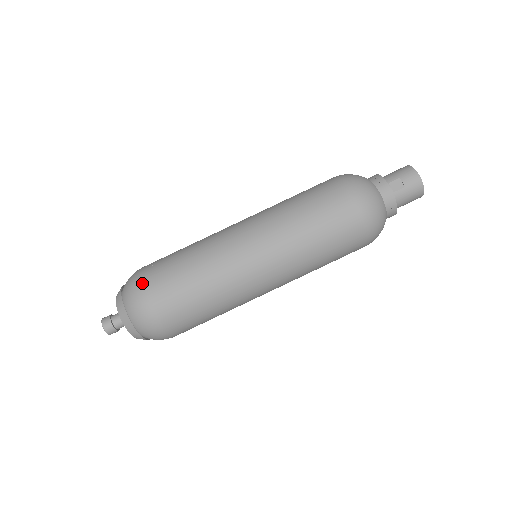
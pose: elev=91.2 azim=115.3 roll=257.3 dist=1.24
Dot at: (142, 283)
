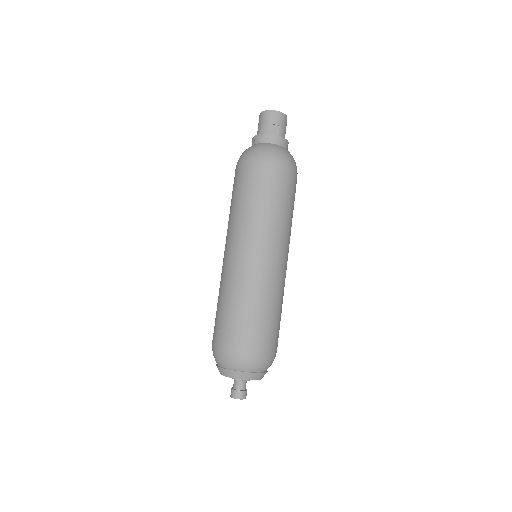
Dot at: (239, 348)
